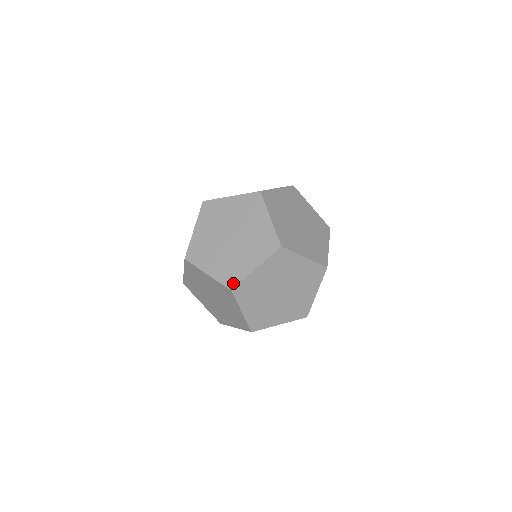
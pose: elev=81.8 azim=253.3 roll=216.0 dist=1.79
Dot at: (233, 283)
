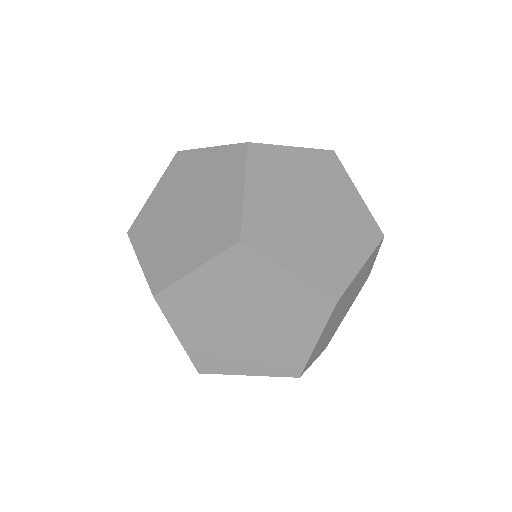
Dot at: (159, 285)
